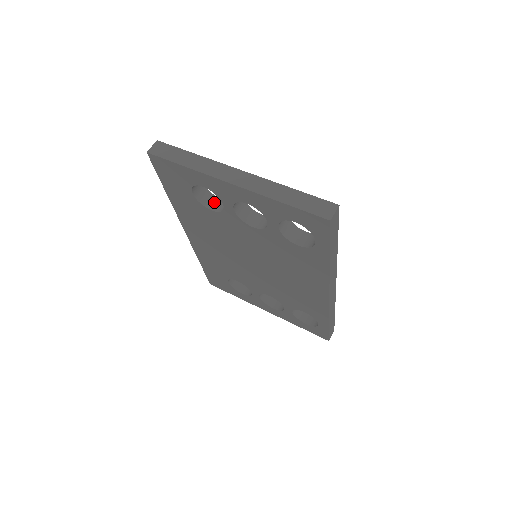
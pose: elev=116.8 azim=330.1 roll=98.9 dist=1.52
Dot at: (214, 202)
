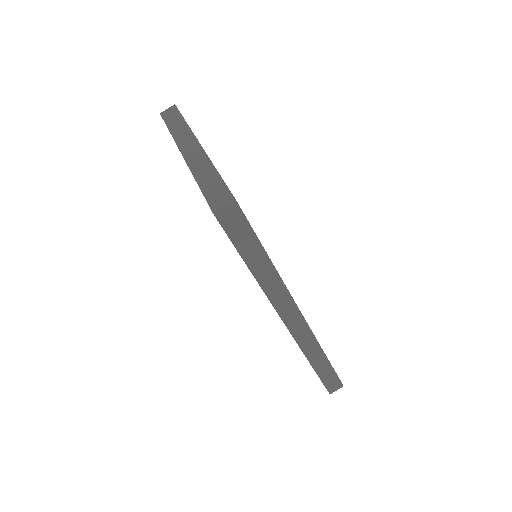
Dot at: occluded
